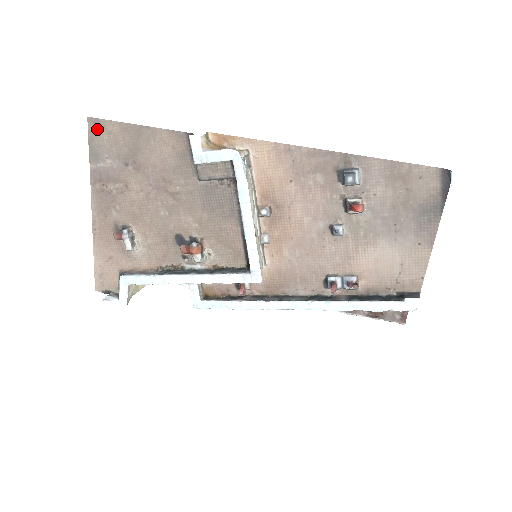
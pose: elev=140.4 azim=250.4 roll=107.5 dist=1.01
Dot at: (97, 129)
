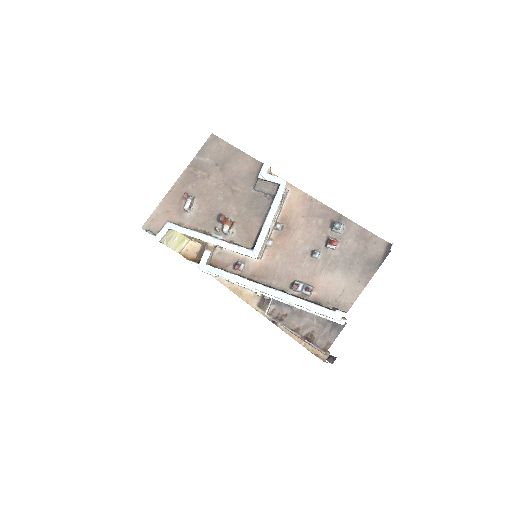
Dot at: (213, 141)
